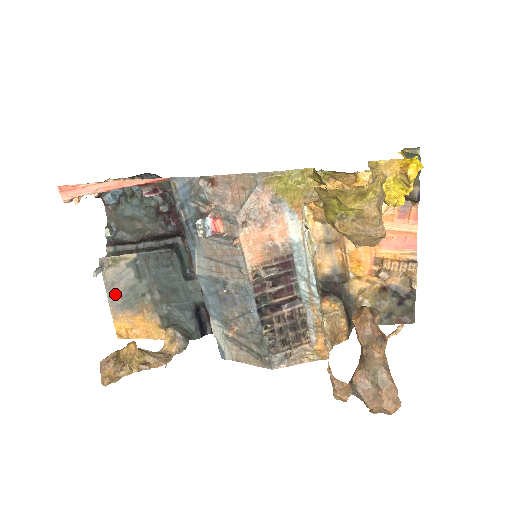
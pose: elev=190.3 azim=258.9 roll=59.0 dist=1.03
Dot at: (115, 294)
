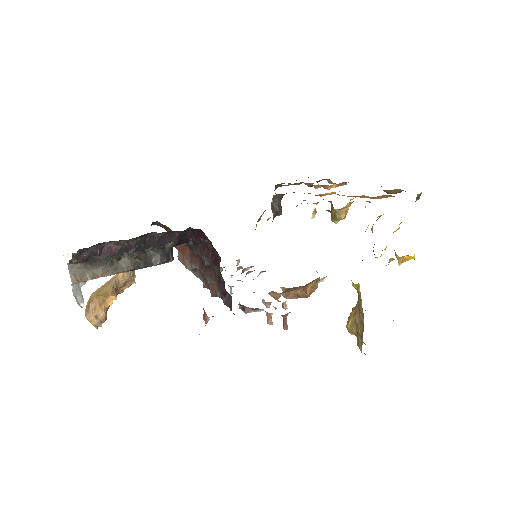
Dot at: occluded
